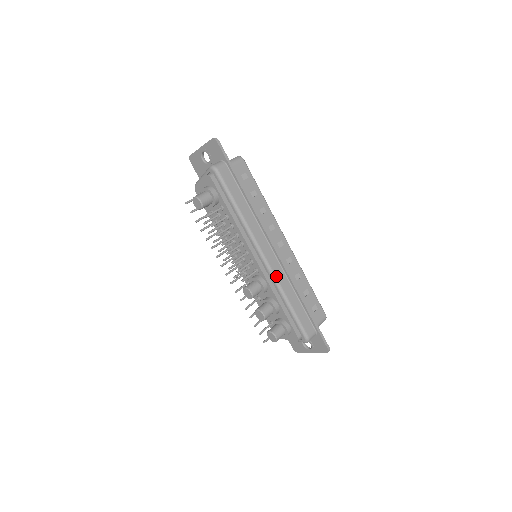
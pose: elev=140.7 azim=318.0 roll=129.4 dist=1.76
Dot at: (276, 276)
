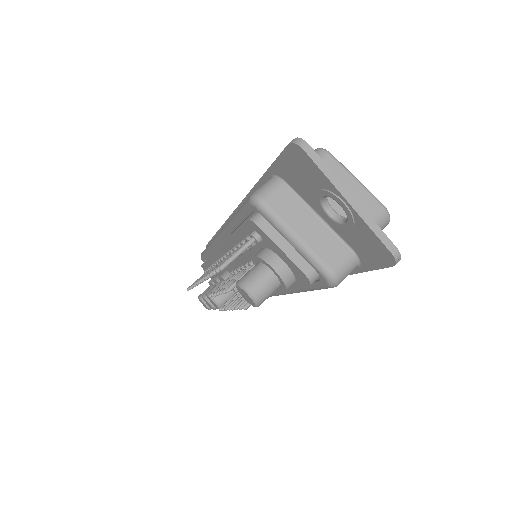
Dot at: occluded
